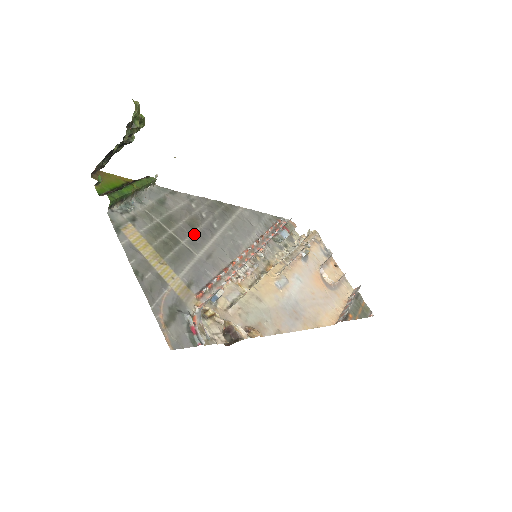
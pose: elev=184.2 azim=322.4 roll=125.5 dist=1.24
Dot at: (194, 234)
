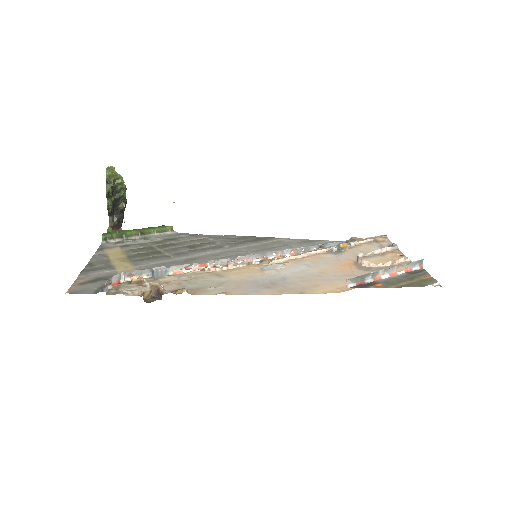
Dot at: (188, 250)
